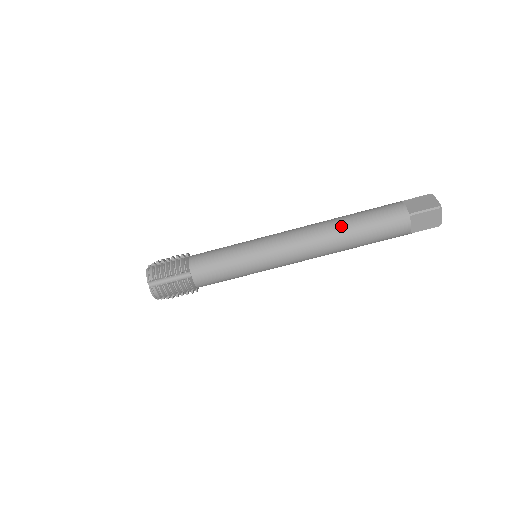
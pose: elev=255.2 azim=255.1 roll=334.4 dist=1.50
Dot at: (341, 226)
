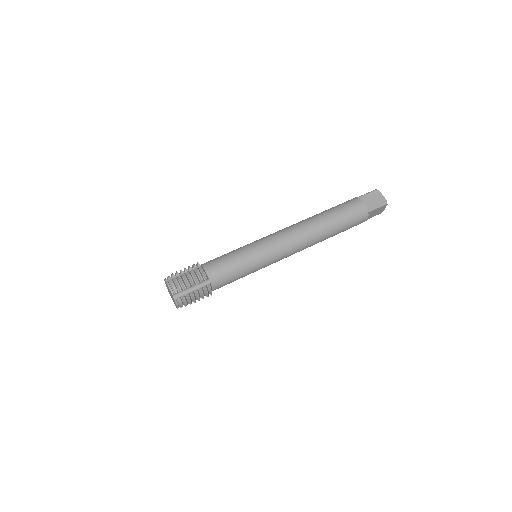
Dot at: (313, 216)
